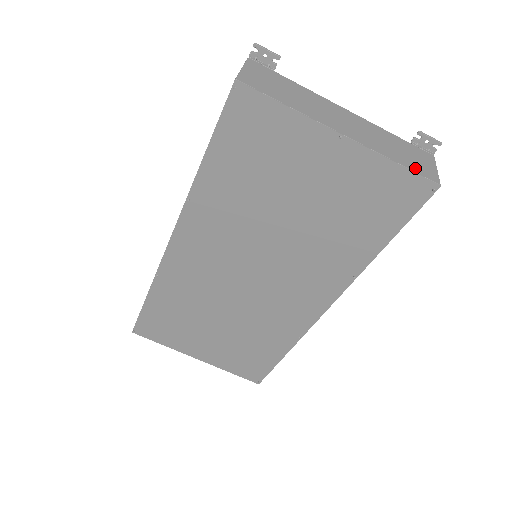
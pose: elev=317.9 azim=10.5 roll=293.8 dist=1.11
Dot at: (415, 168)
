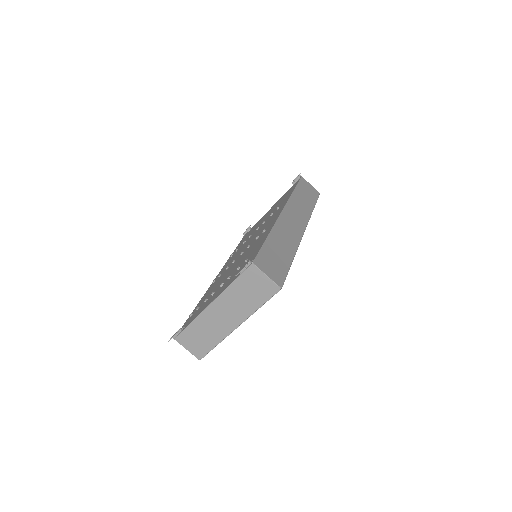
Dot at: (265, 296)
